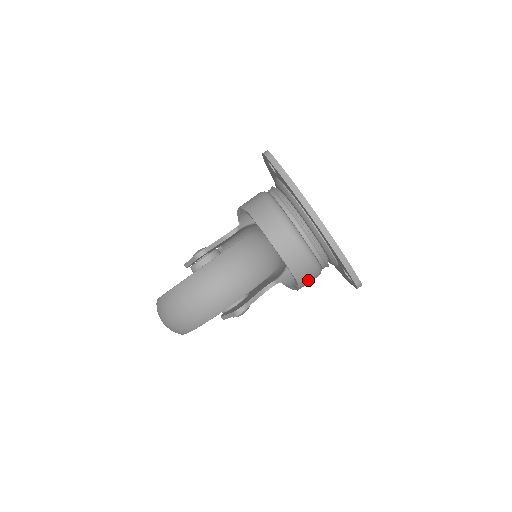
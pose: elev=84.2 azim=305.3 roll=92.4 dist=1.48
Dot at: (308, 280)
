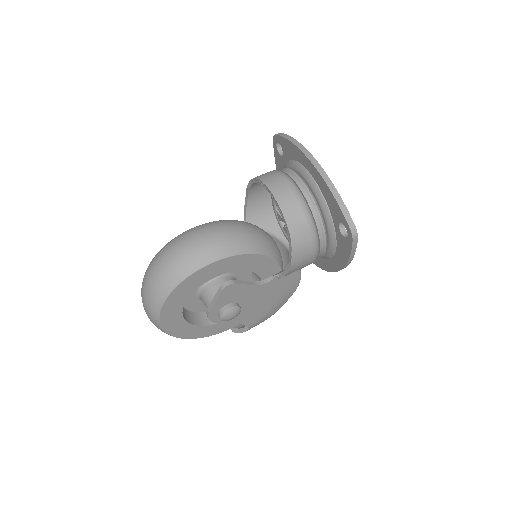
Dot at: (302, 241)
